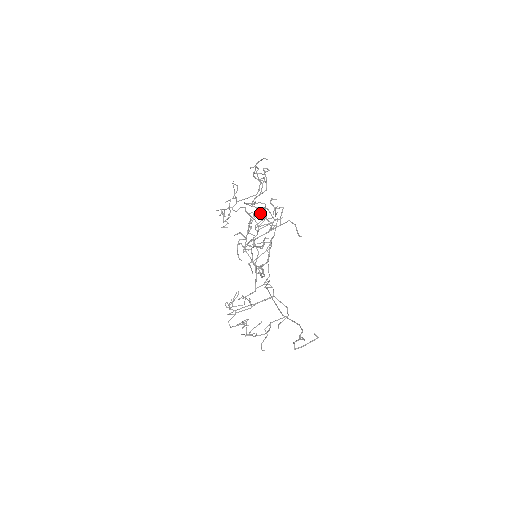
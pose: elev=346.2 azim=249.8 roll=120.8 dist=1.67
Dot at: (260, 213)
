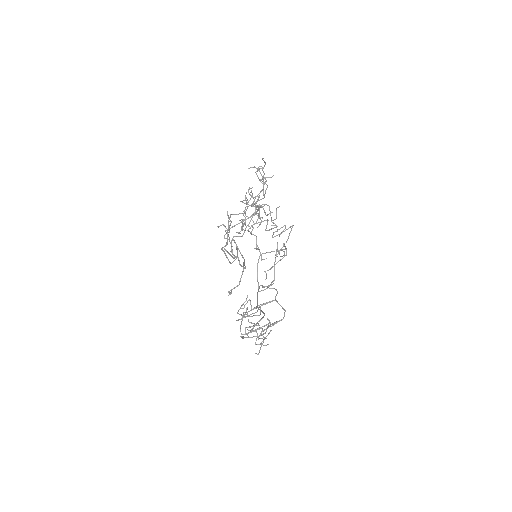
Dot at: (256, 211)
